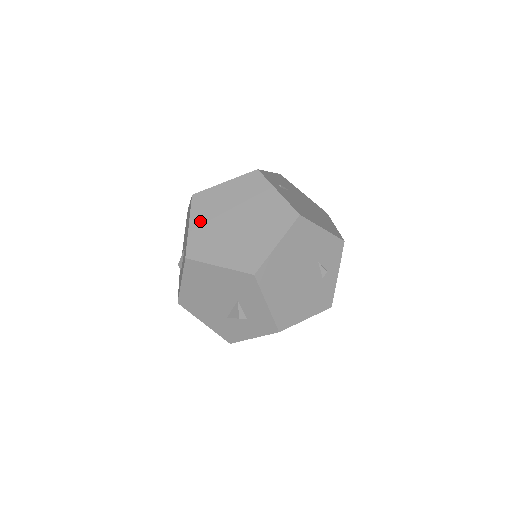
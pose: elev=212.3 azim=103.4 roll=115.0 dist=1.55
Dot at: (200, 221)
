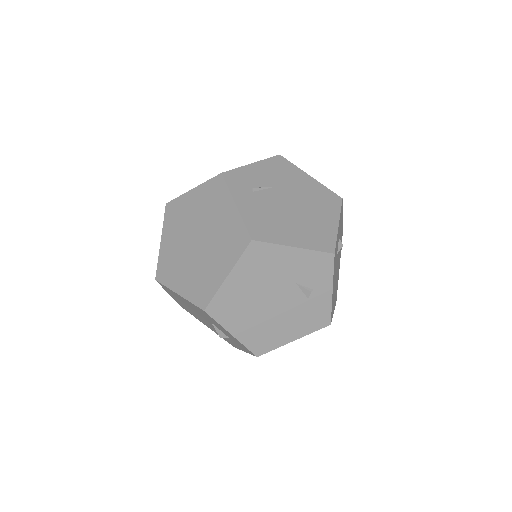
Dot at: (169, 237)
